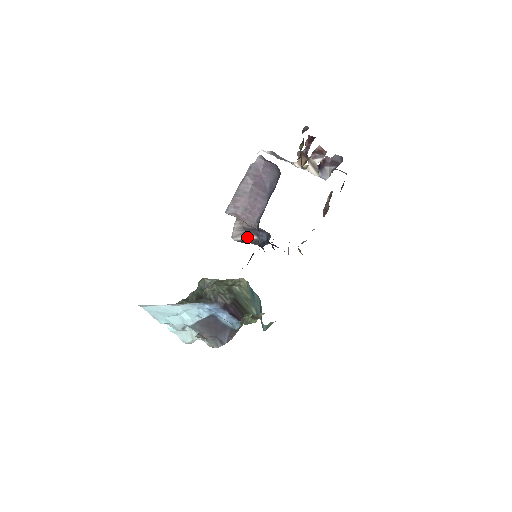
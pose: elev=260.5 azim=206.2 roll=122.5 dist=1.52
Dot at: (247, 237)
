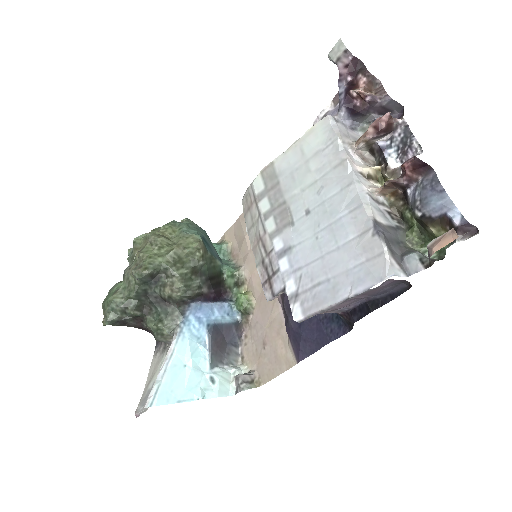
Dot at: occluded
